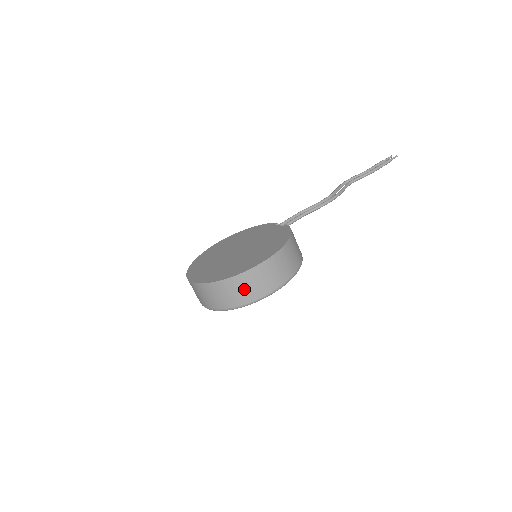
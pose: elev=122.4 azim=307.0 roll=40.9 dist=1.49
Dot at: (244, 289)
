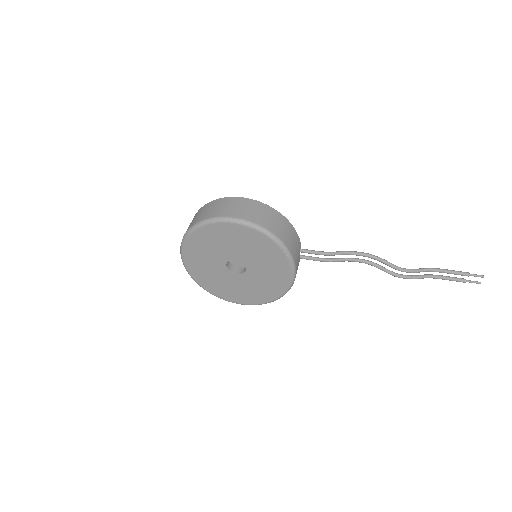
Dot at: (210, 210)
